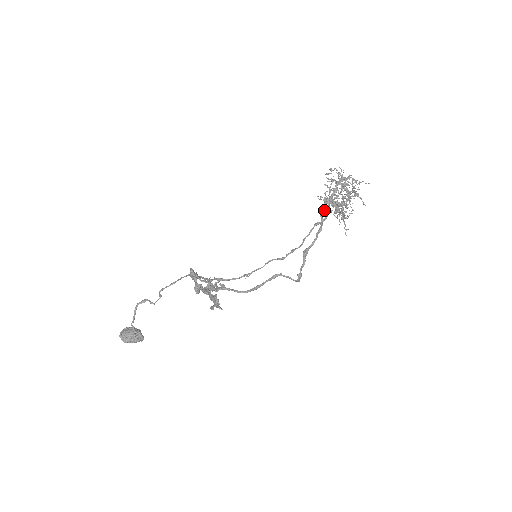
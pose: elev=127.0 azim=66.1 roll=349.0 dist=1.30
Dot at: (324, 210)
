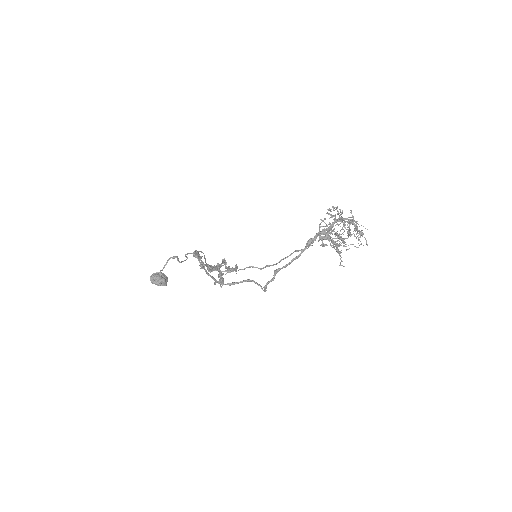
Dot at: (311, 240)
